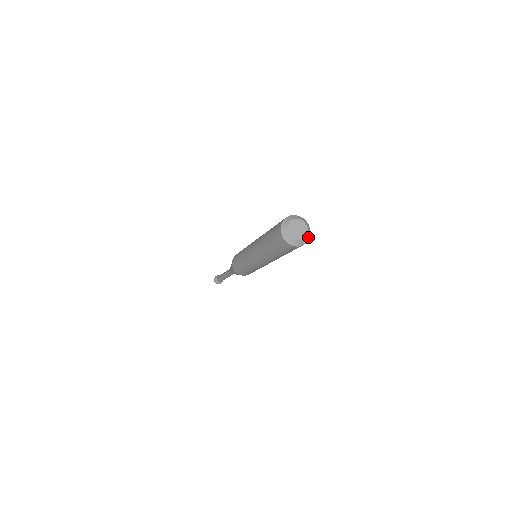
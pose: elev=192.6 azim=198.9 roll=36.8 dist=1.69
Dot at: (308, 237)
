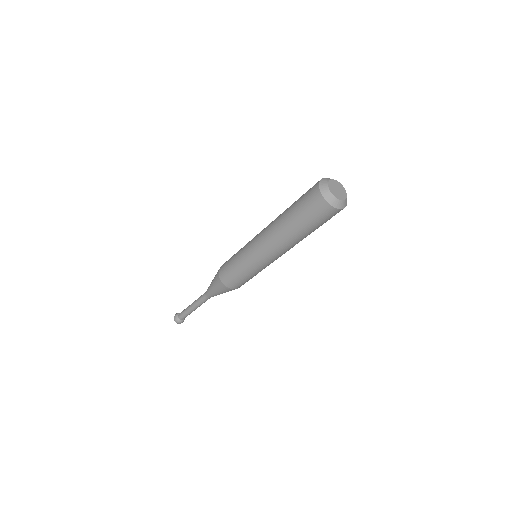
Dot at: (345, 204)
